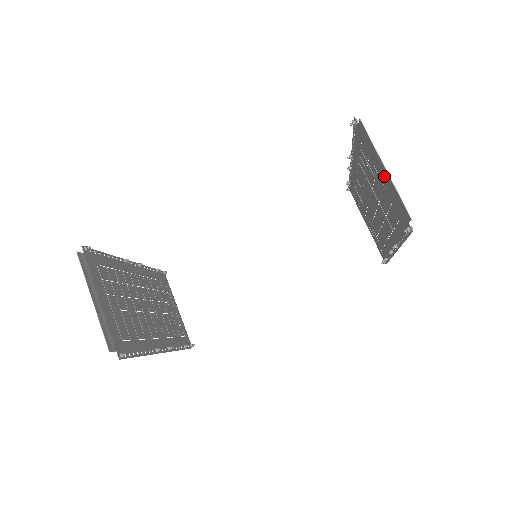
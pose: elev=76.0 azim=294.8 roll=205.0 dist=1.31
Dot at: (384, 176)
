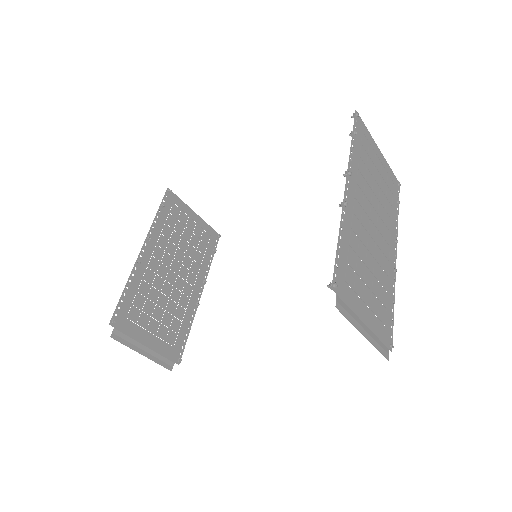
Dot at: (366, 325)
